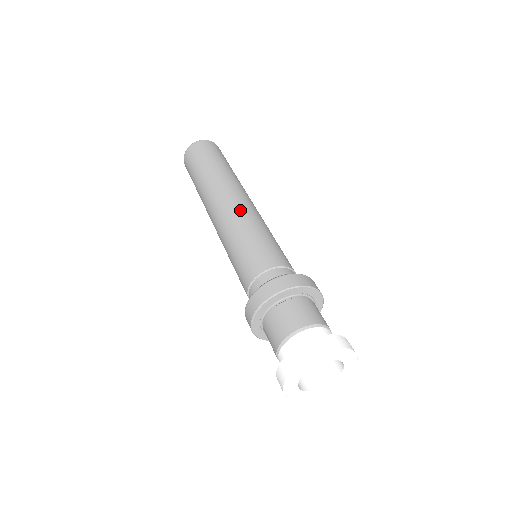
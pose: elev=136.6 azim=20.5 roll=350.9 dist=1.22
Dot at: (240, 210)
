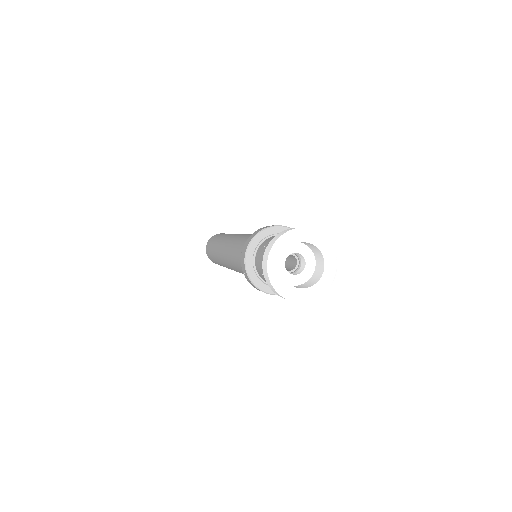
Dot at: occluded
